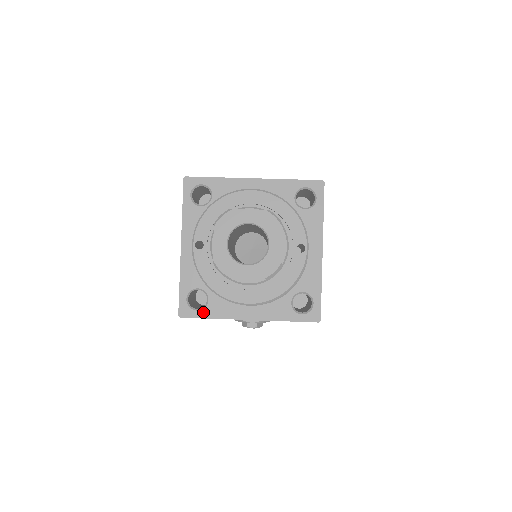
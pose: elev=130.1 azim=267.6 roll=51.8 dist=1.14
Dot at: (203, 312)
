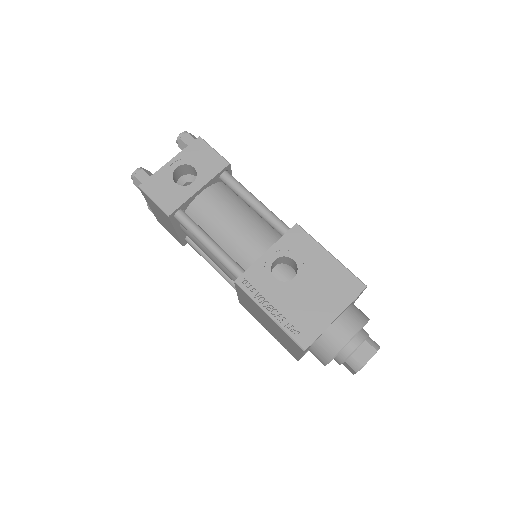
Dot at: occluded
